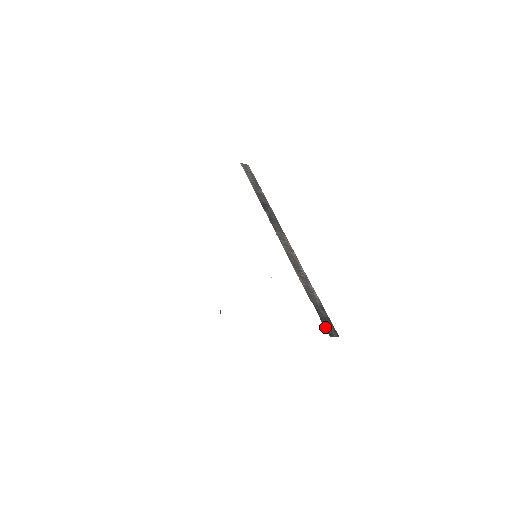
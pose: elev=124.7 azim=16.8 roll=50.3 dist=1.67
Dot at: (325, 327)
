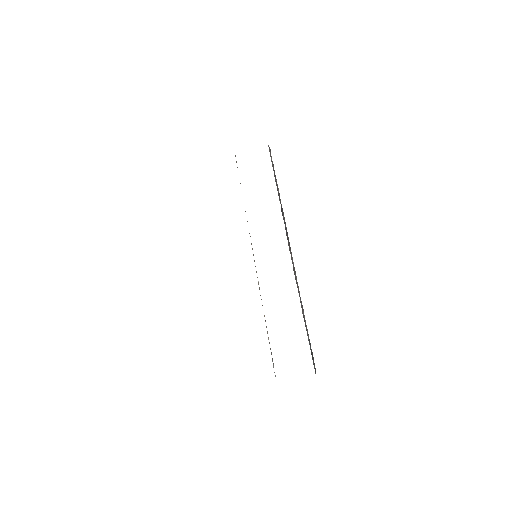
Dot at: occluded
